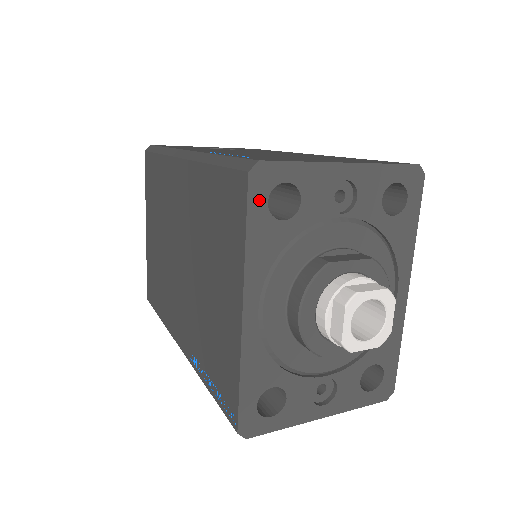
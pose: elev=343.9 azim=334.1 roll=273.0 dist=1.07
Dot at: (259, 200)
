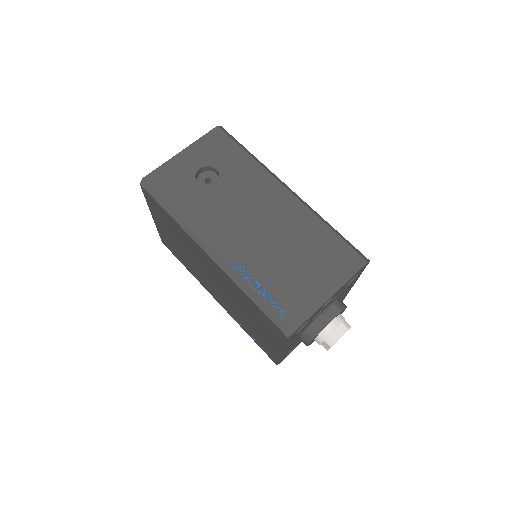
Dot at: occluded
